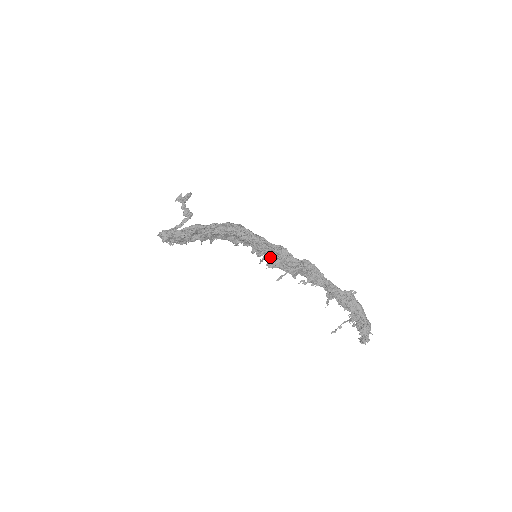
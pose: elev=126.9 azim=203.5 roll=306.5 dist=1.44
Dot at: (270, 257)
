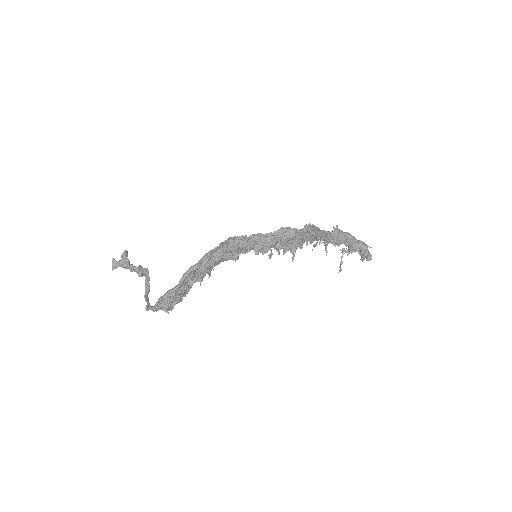
Dot at: (279, 245)
